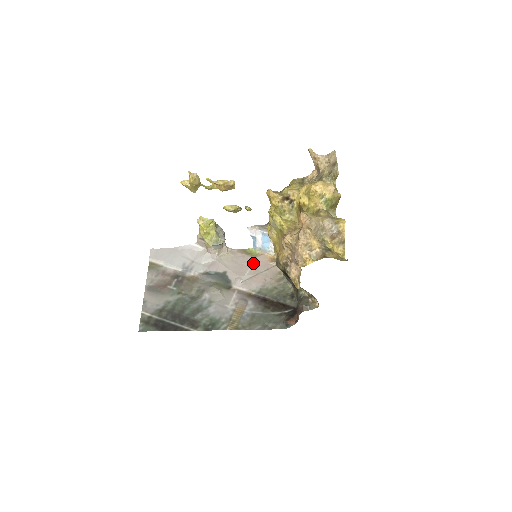
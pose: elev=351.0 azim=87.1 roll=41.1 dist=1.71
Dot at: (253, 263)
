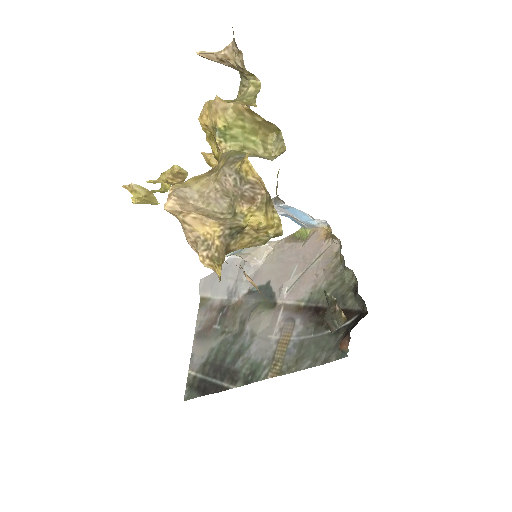
Dot at: (302, 253)
